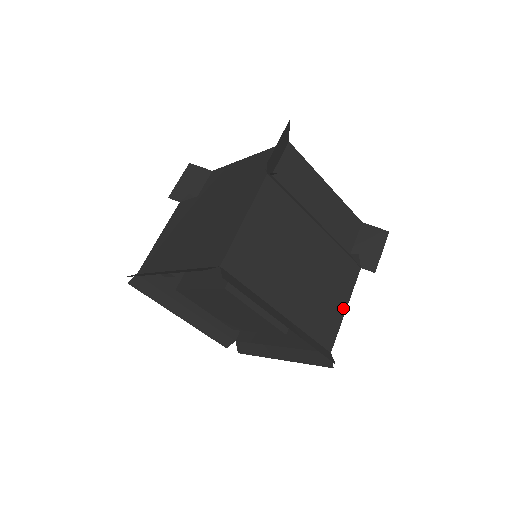
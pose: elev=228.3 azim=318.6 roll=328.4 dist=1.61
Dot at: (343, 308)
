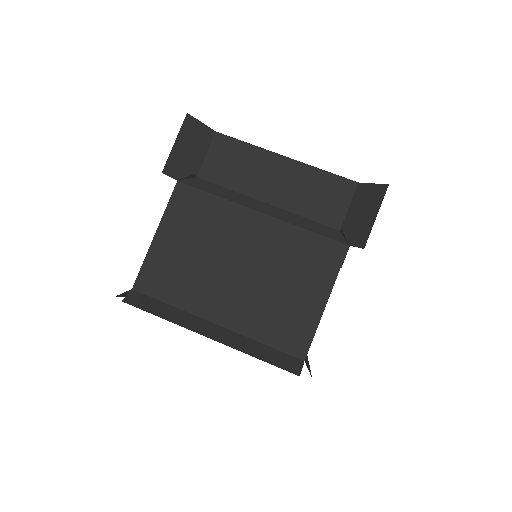
Dot at: occluded
